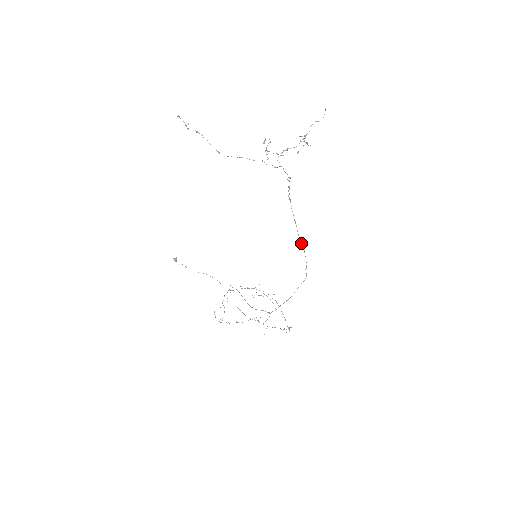
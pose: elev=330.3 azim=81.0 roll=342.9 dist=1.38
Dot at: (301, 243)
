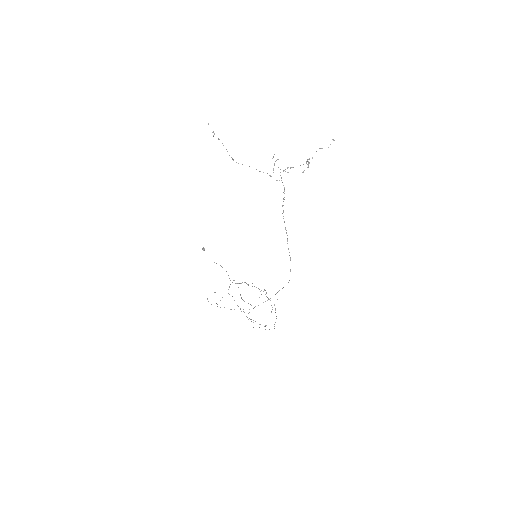
Dot at: occluded
